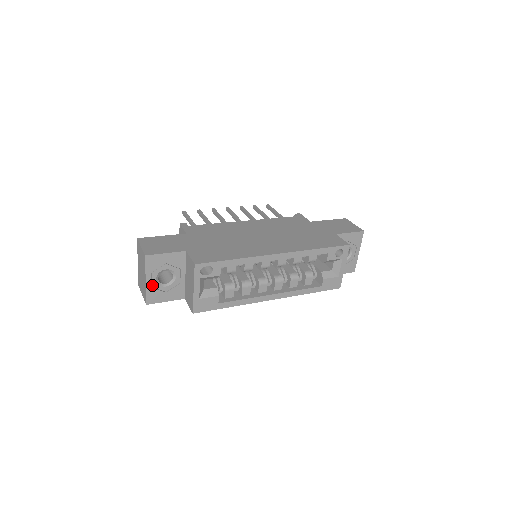
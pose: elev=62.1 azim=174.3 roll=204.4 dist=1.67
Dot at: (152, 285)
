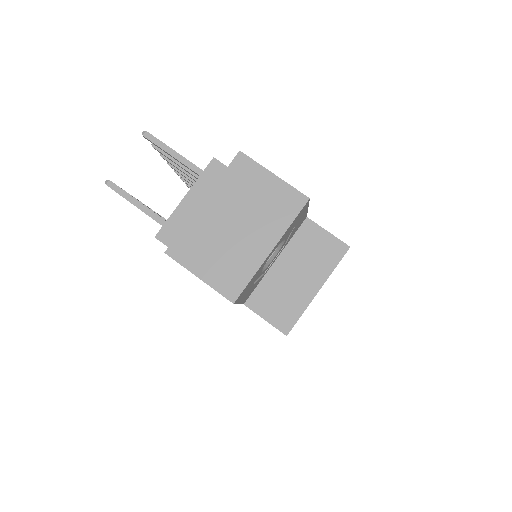
Dot at: (263, 263)
